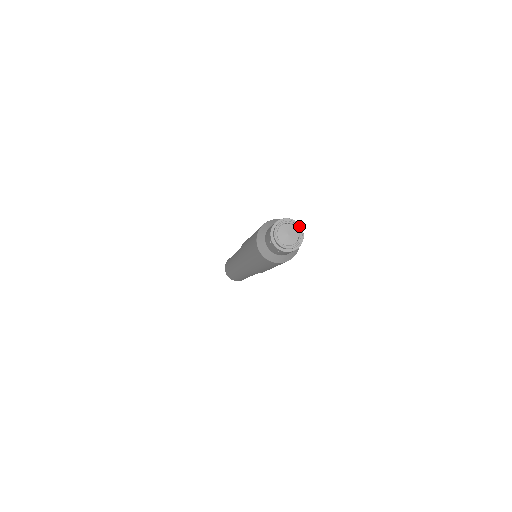
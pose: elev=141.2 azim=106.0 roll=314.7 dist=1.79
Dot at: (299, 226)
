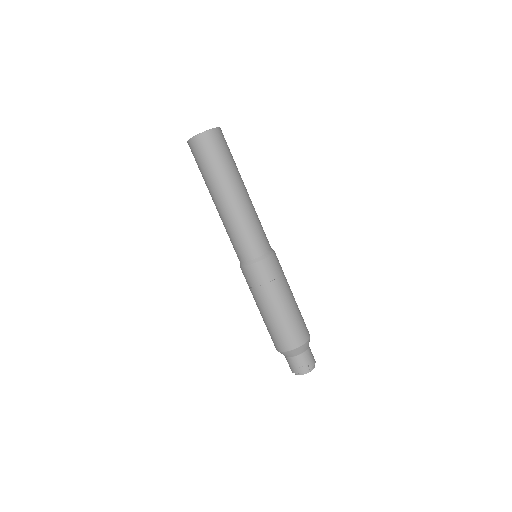
Dot at: (314, 367)
